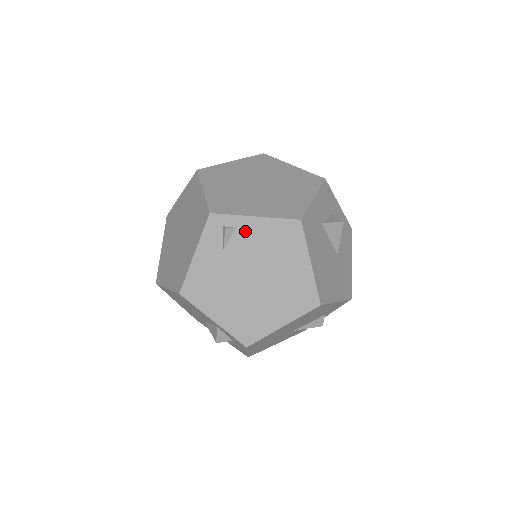
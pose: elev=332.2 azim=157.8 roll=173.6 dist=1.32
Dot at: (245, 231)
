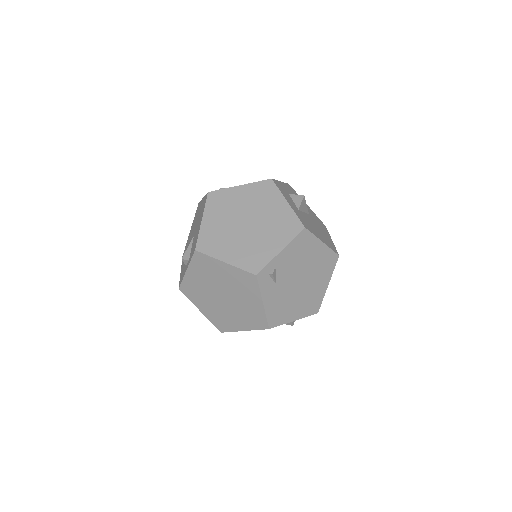
Dot at: (281, 263)
